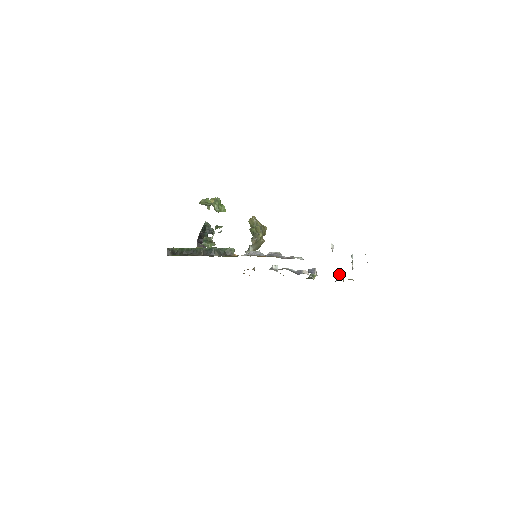
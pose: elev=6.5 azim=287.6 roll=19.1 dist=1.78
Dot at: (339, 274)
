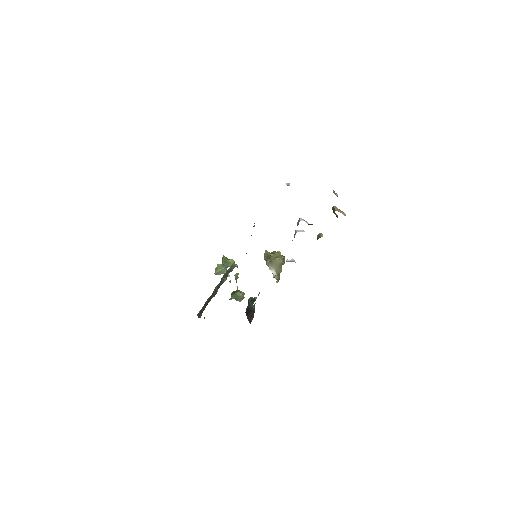
Dot at: occluded
